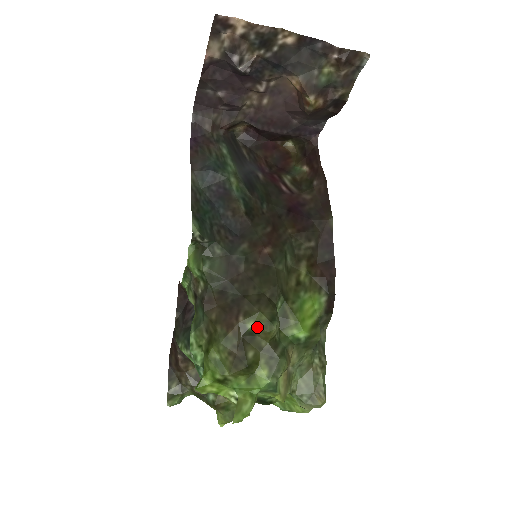
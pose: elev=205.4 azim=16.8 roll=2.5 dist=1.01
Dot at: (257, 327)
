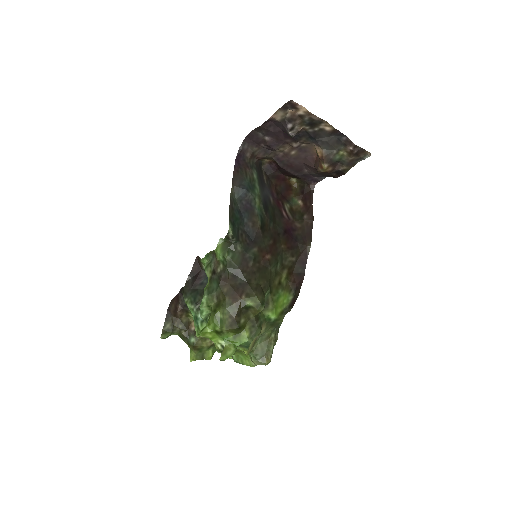
Dot at: (252, 305)
